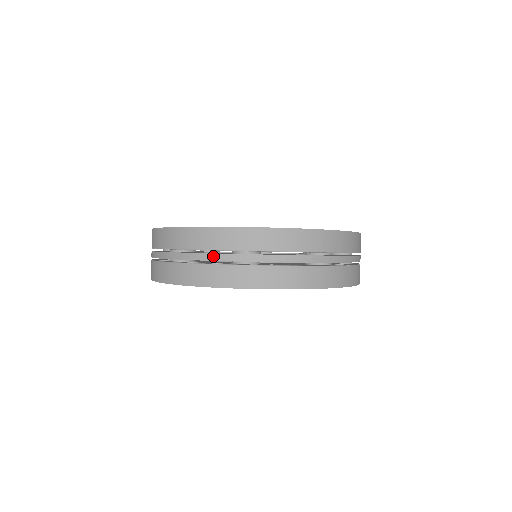
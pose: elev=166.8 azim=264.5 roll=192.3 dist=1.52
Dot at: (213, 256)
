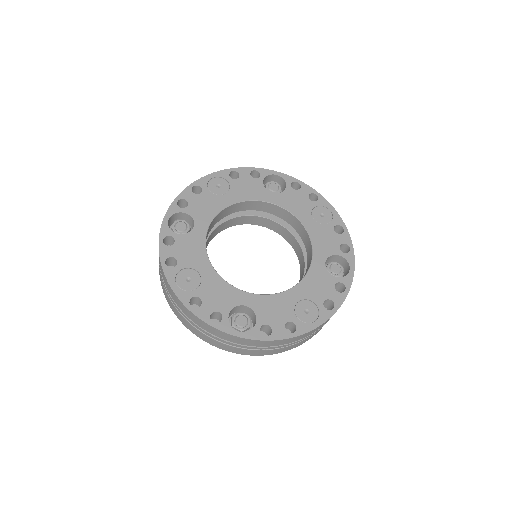
Dot at: (162, 277)
